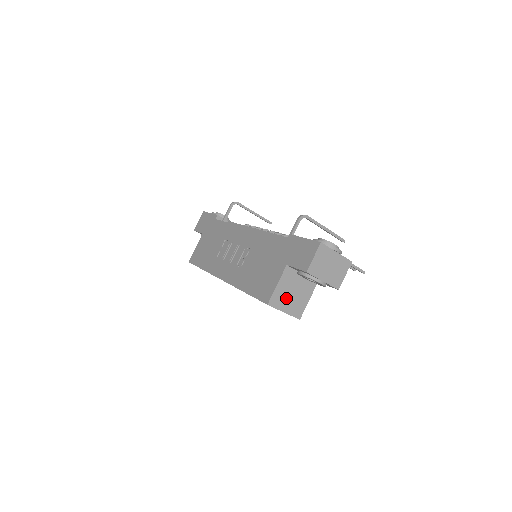
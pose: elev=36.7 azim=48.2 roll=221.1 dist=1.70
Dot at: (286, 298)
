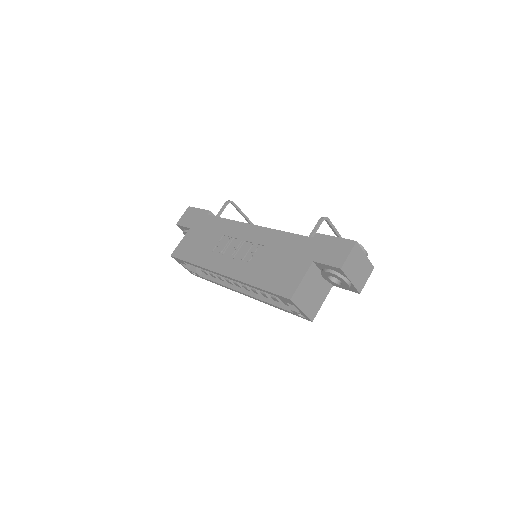
Dot at: (306, 296)
